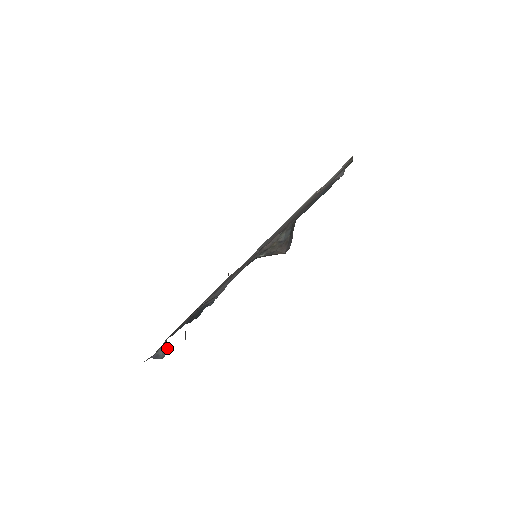
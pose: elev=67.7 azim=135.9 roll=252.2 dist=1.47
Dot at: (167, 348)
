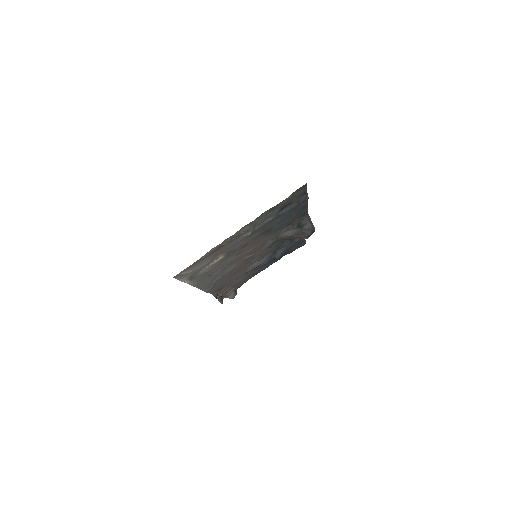
Dot at: (233, 294)
